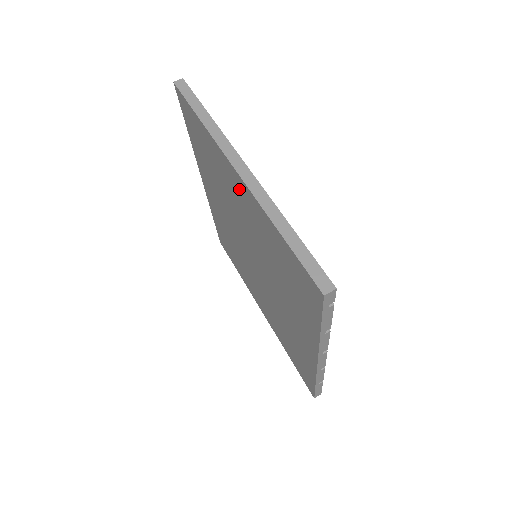
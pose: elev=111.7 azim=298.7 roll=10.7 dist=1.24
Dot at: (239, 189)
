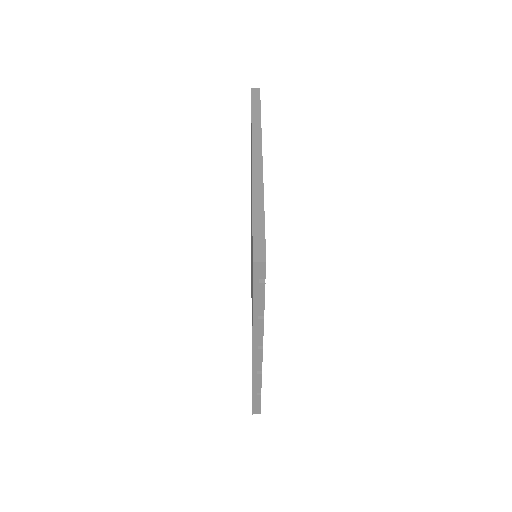
Dot at: occluded
